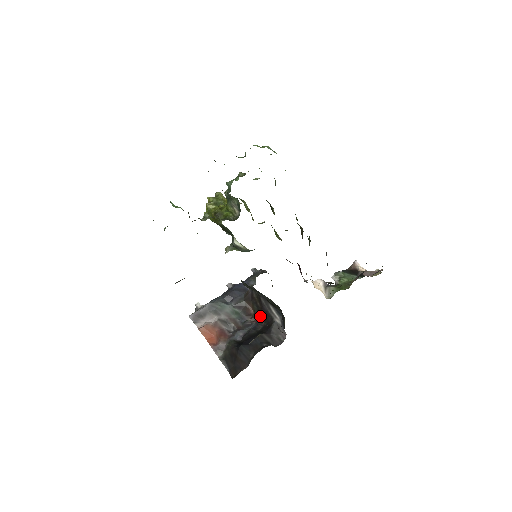
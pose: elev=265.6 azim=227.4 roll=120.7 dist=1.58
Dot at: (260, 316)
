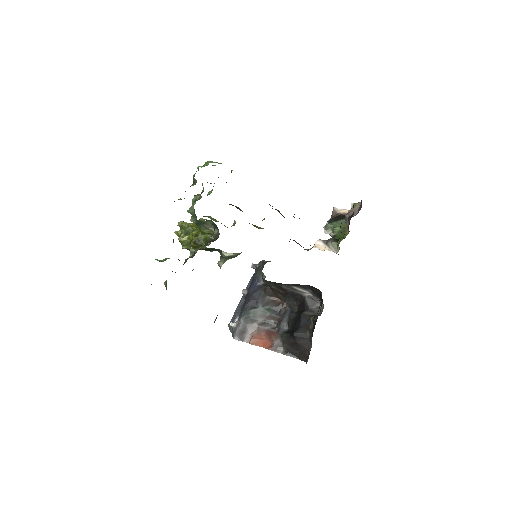
Dot at: (289, 300)
